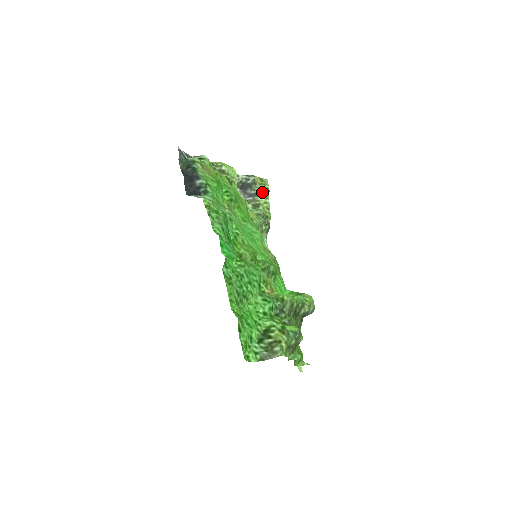
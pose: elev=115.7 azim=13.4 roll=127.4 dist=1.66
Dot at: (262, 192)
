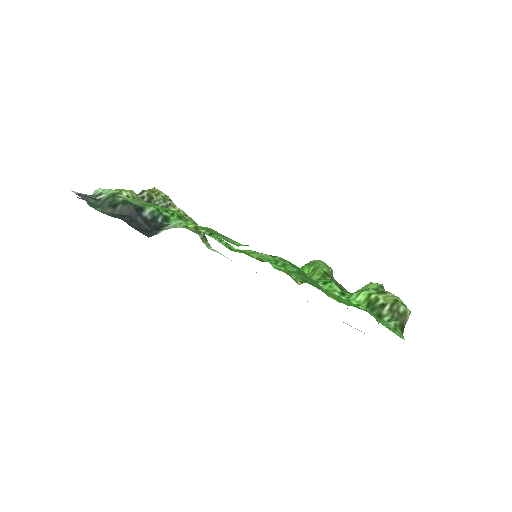
Dot at: (165, 203)
